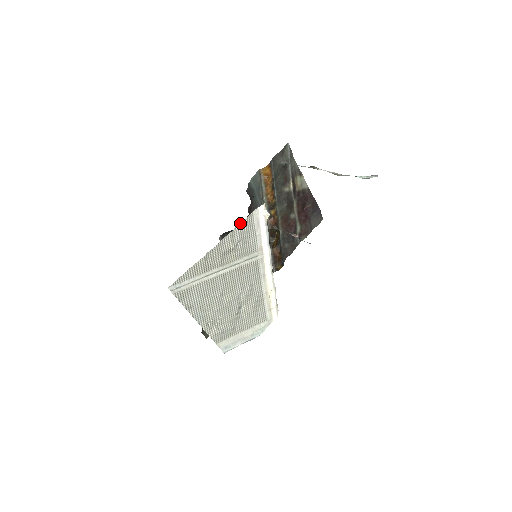
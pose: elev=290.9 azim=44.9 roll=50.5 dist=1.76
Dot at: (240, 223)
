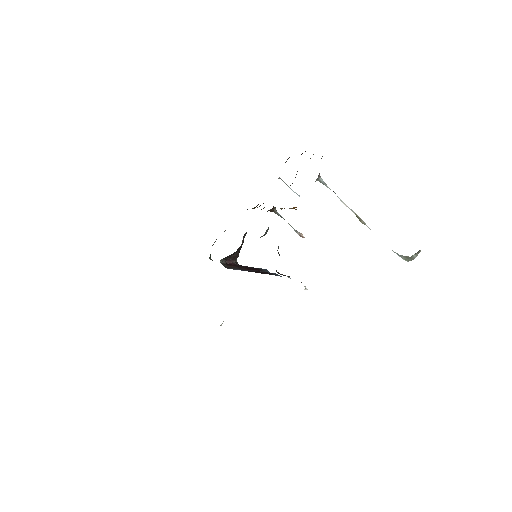
Dot at: occluded
